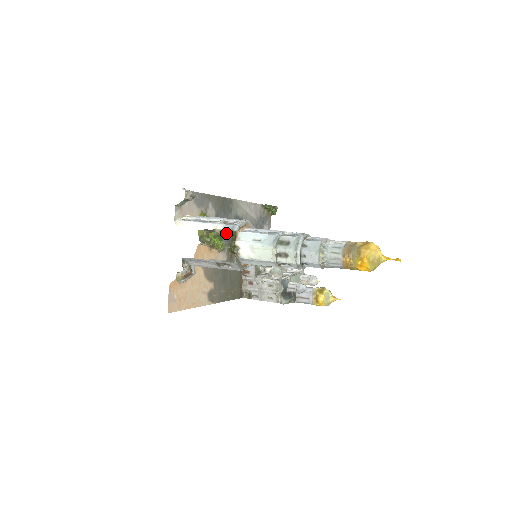
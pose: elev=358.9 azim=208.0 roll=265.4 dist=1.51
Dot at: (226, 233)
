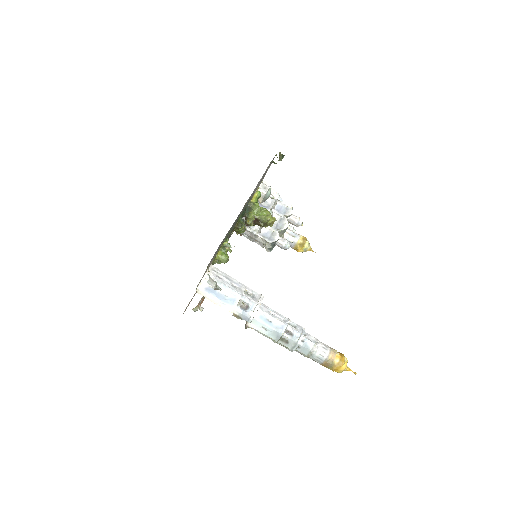
Dot at: occluded
